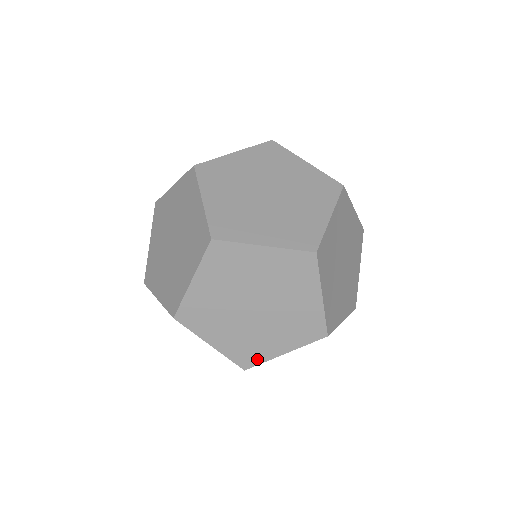
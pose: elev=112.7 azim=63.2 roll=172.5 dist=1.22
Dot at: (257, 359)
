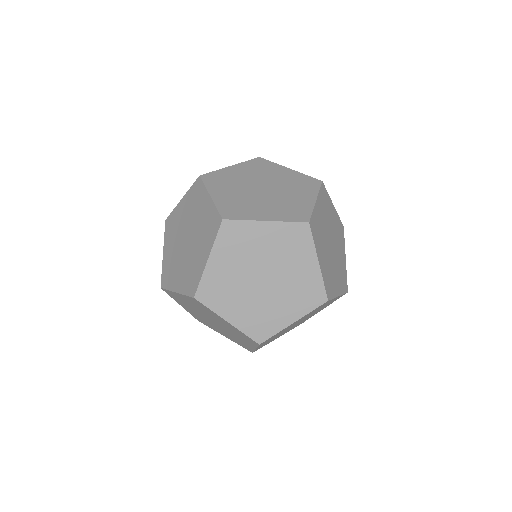
Dot at: occluded
